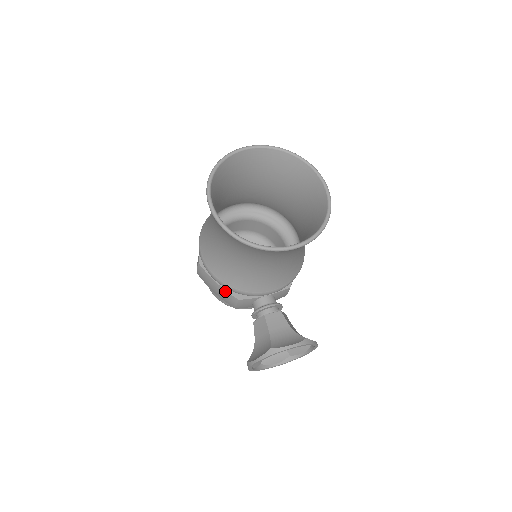
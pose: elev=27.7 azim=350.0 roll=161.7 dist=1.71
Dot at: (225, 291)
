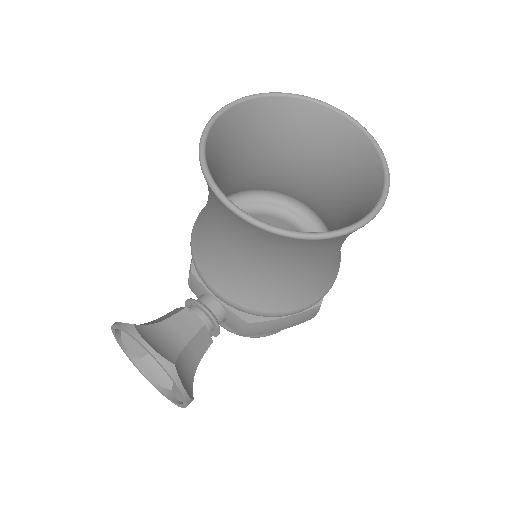
Dot at: occluded
